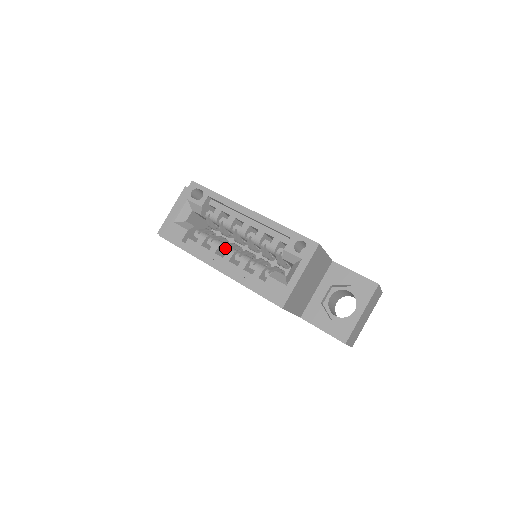
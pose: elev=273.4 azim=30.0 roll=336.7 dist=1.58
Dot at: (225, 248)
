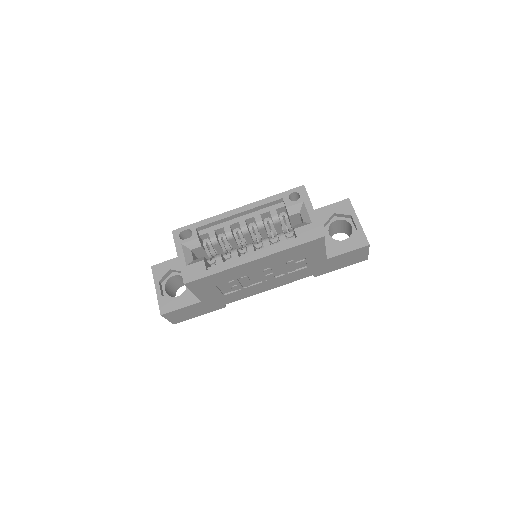
Dot at: (241, 250)
